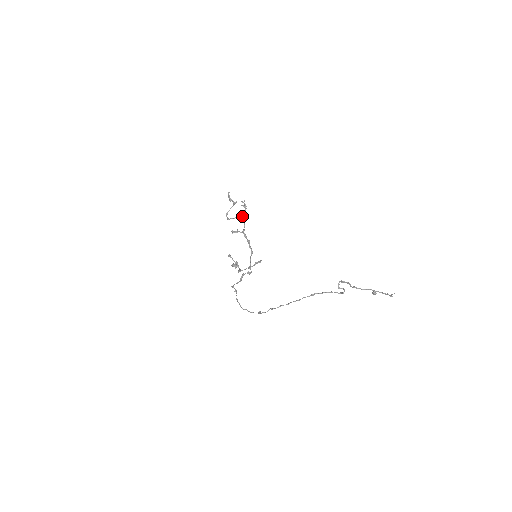
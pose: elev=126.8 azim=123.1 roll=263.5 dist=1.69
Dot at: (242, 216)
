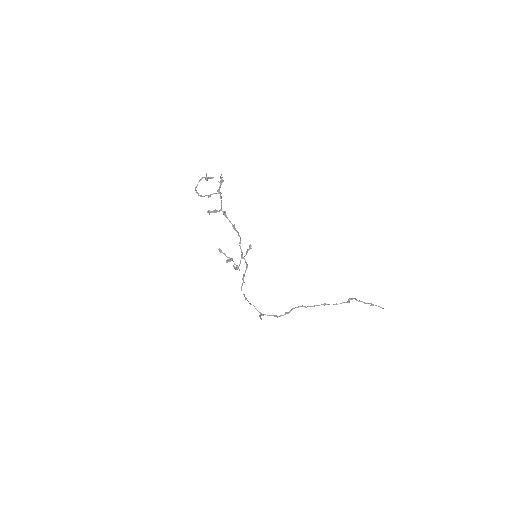
Dot at: (219, 192)
